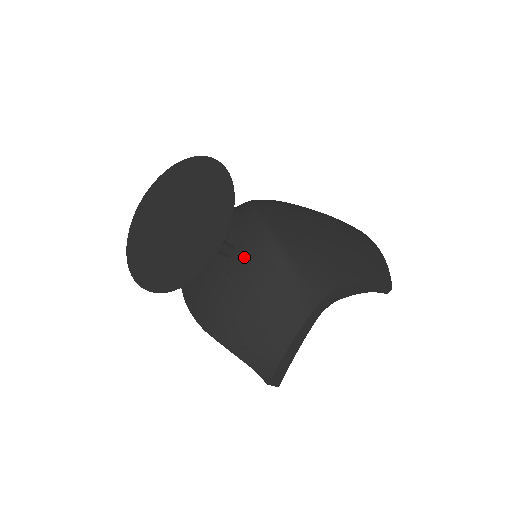
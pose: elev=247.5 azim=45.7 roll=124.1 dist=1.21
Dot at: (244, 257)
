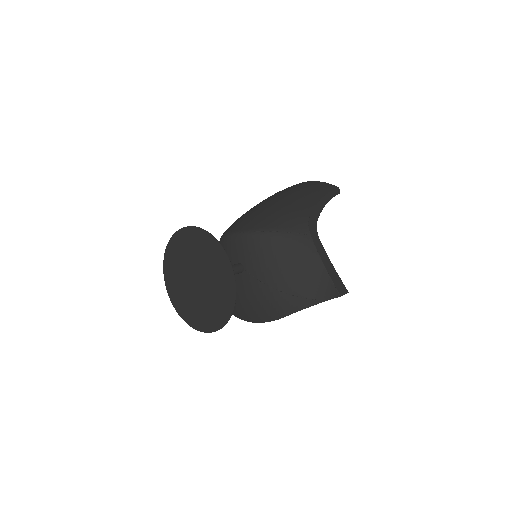
Dot at: (249, 259)
